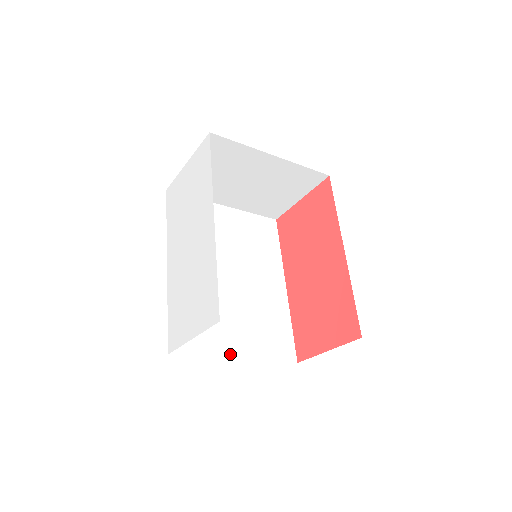
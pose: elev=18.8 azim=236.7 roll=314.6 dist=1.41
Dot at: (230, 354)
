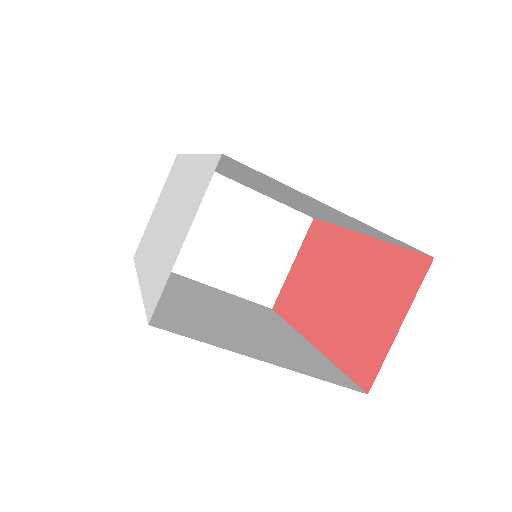
Dot at: (253, 356)
